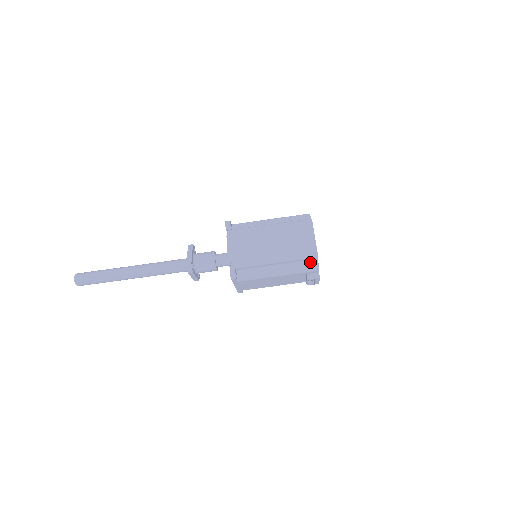
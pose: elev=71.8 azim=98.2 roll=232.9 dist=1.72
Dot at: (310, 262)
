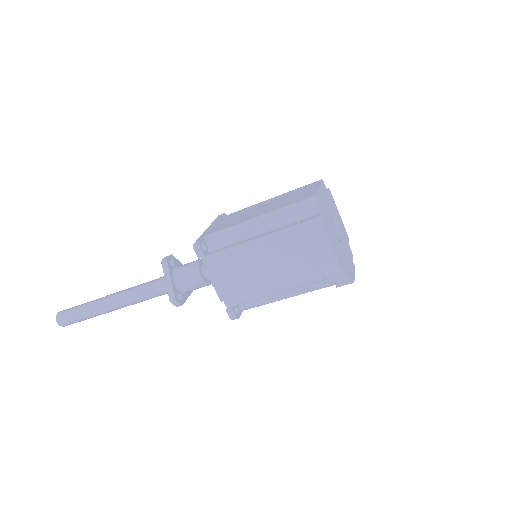
Dot at: occluded
